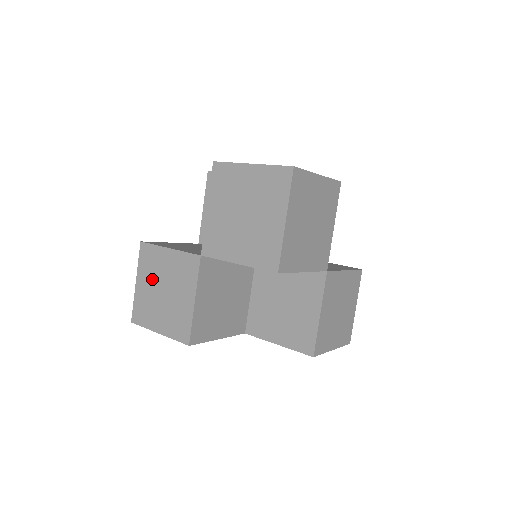
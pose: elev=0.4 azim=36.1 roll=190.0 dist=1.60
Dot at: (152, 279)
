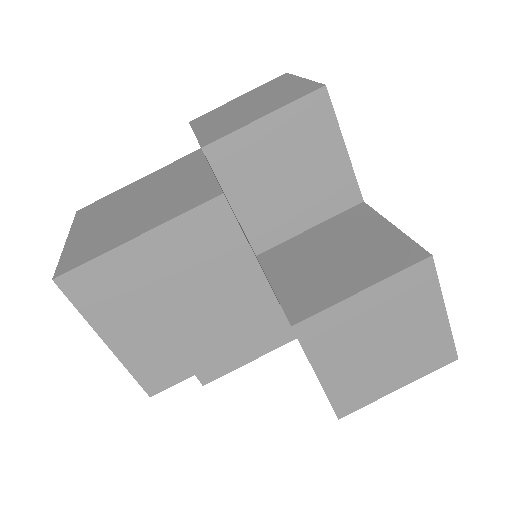
Dot at: (108, 213)
